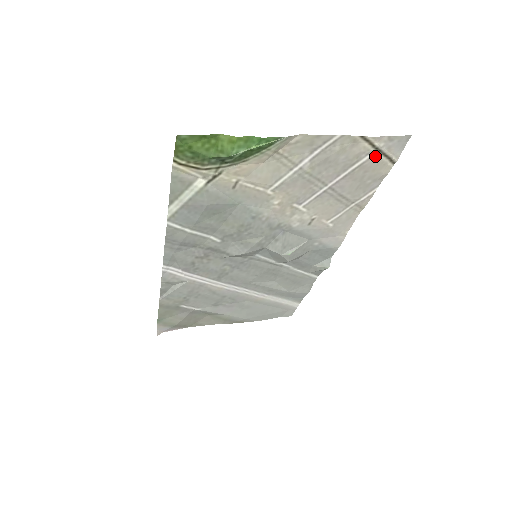
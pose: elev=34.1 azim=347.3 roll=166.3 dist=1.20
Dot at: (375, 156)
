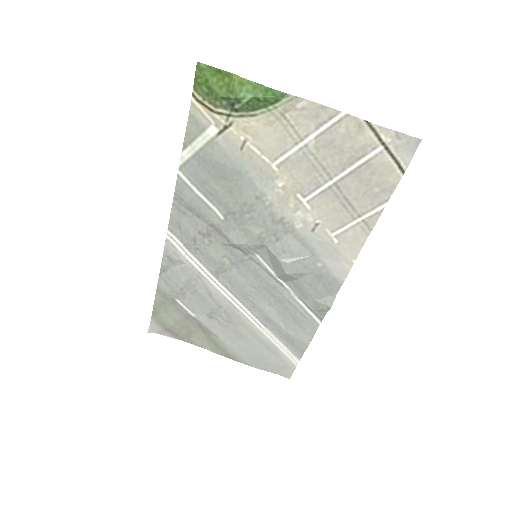
Dot at: (382, 154)
